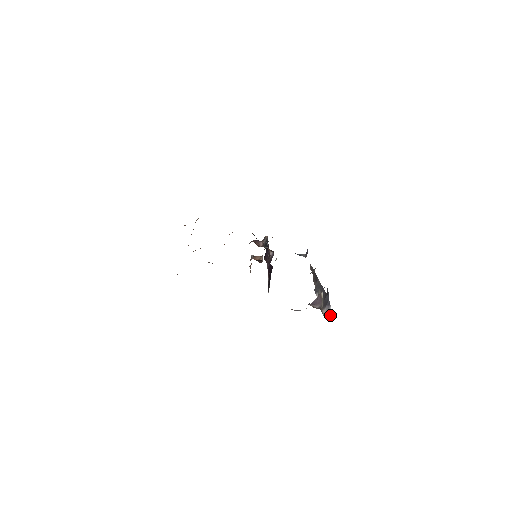
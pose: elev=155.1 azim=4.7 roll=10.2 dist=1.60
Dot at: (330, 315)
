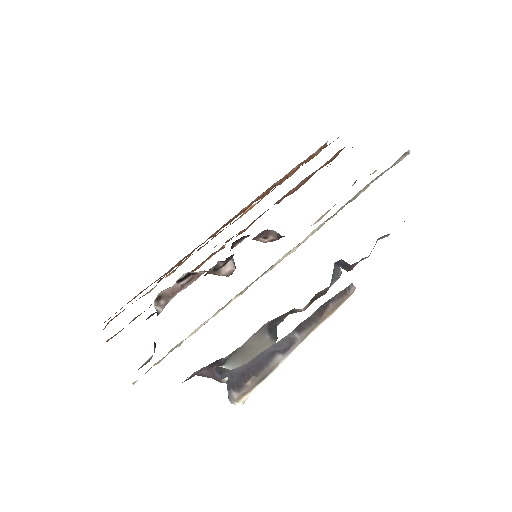
Dot at: (232, 401)
